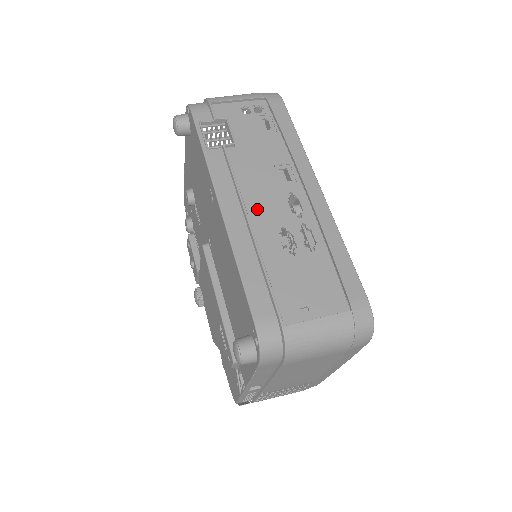
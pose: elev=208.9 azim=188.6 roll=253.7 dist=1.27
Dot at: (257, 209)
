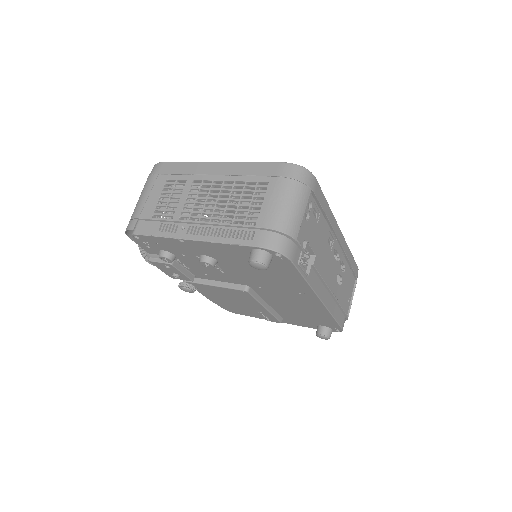
Dot at: (330, 281)
